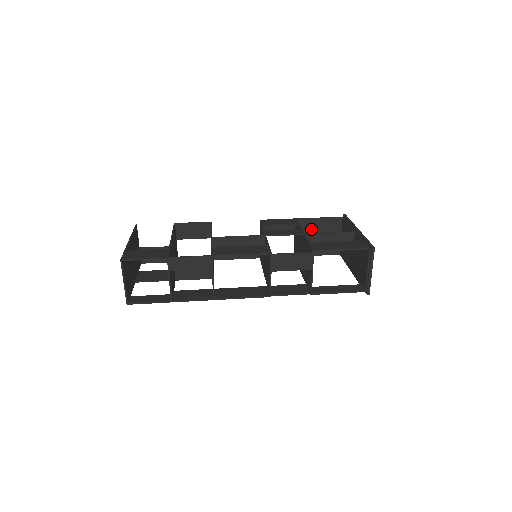
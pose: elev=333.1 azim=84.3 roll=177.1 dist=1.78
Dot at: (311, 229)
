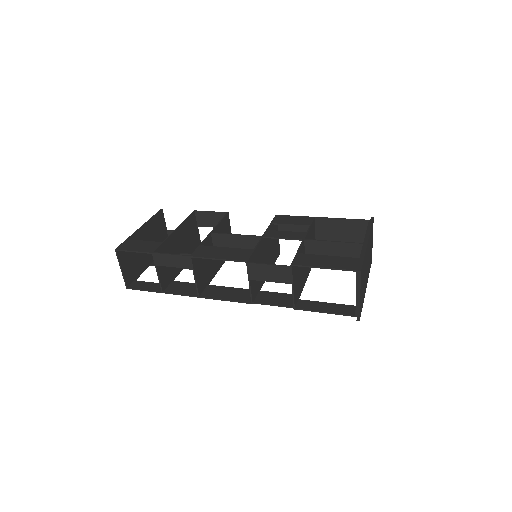
Dot at: (332, 230)
